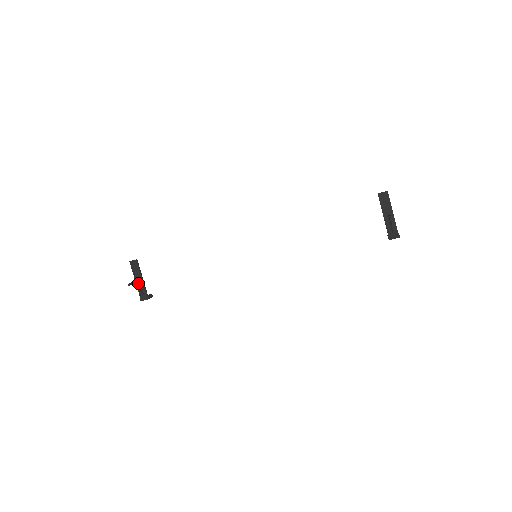
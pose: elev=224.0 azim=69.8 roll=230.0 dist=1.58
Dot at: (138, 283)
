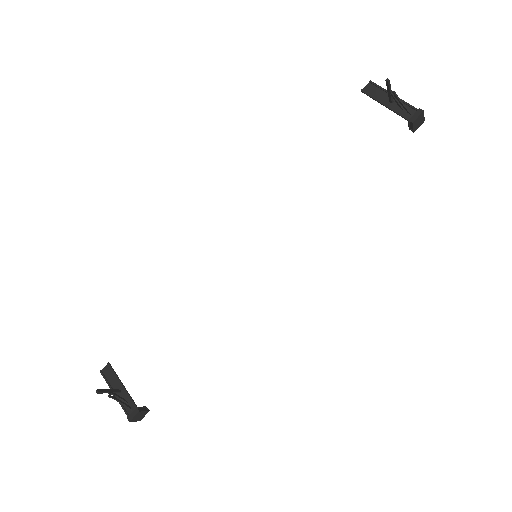
Dot at: occluded
